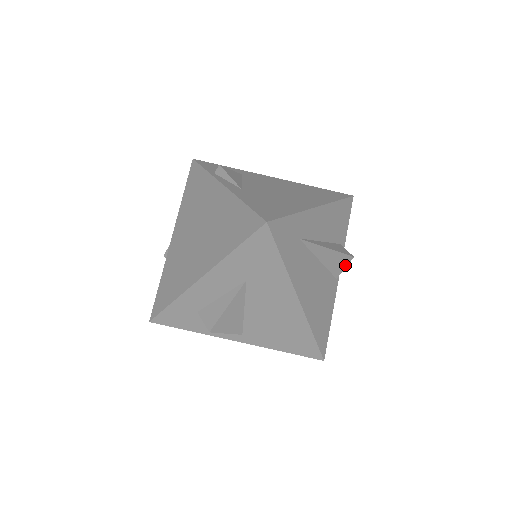
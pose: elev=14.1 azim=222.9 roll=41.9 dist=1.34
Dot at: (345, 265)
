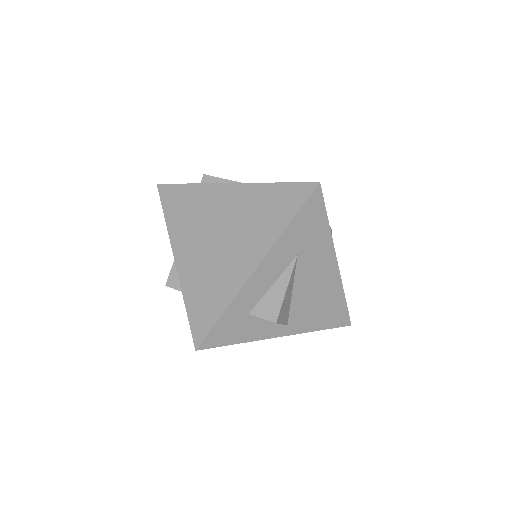
Dot at: occluded
